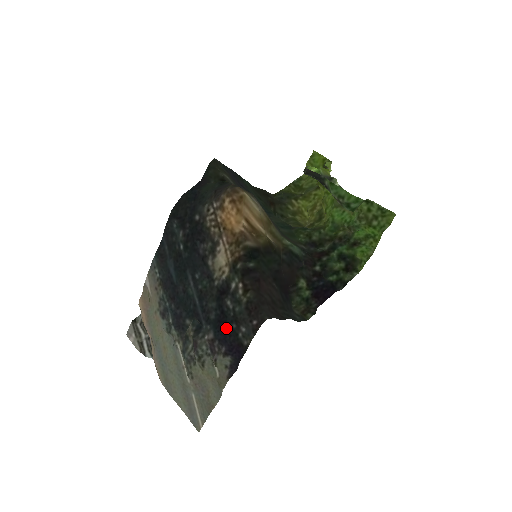
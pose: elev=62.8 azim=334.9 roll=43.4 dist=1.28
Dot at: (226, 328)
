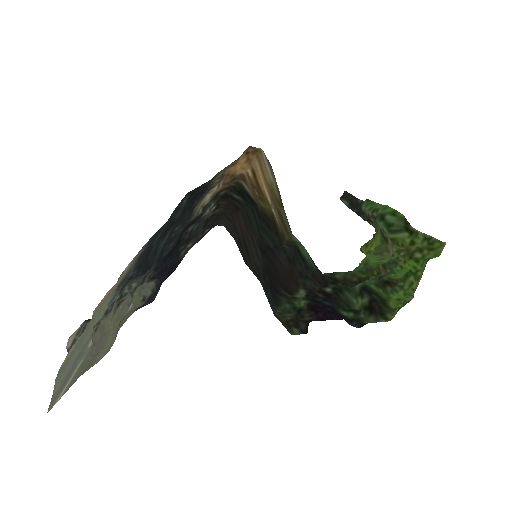
Dot at: (172, 254)
